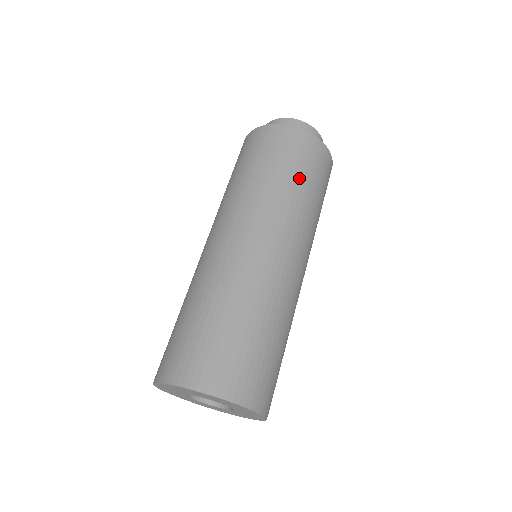
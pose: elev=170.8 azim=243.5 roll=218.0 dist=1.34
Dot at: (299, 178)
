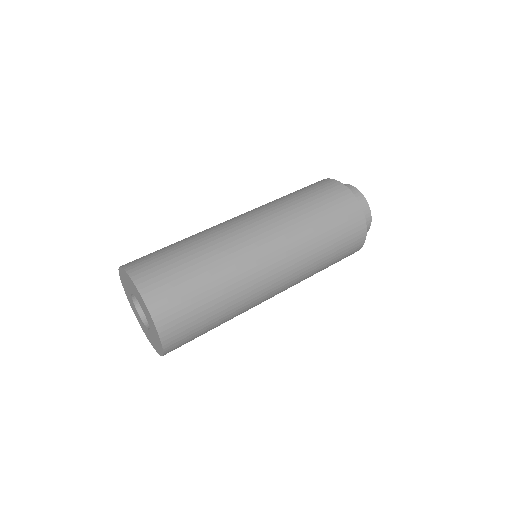
Dot at: (297, 195)
